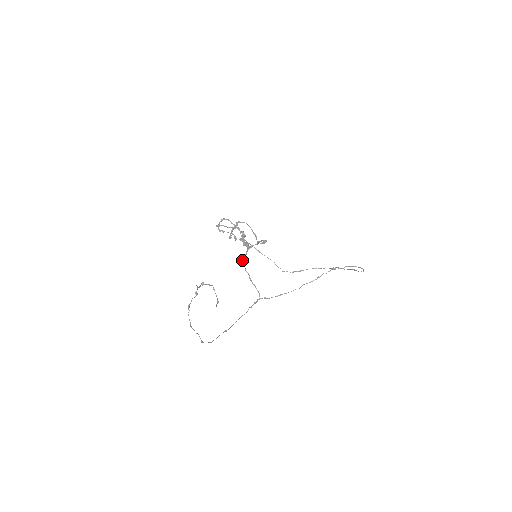
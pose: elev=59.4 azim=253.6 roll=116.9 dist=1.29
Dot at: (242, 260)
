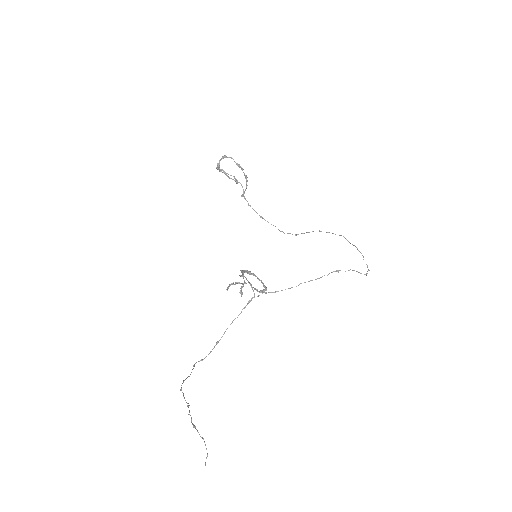
Dot at: occluded
